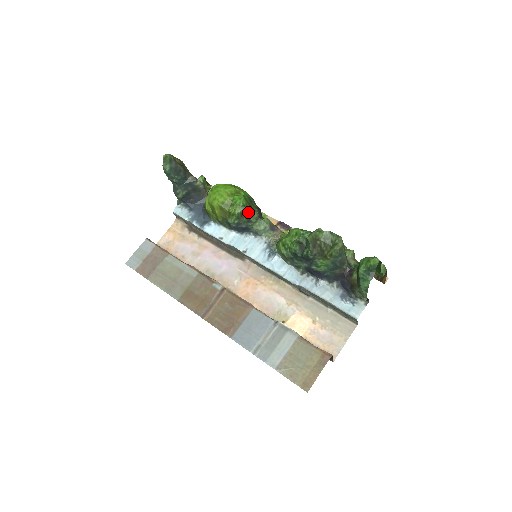
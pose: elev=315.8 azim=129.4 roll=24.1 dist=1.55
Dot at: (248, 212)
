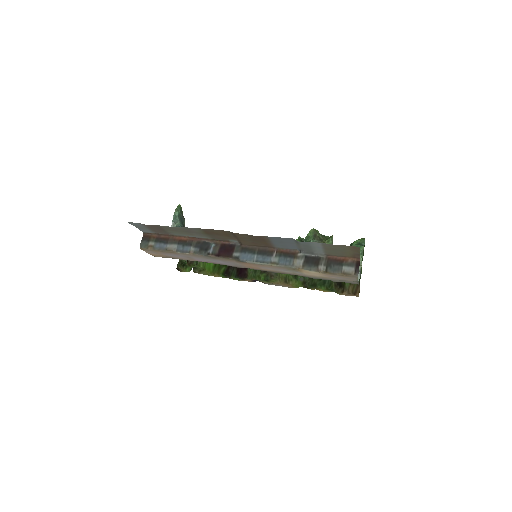
Dot at: occluded
